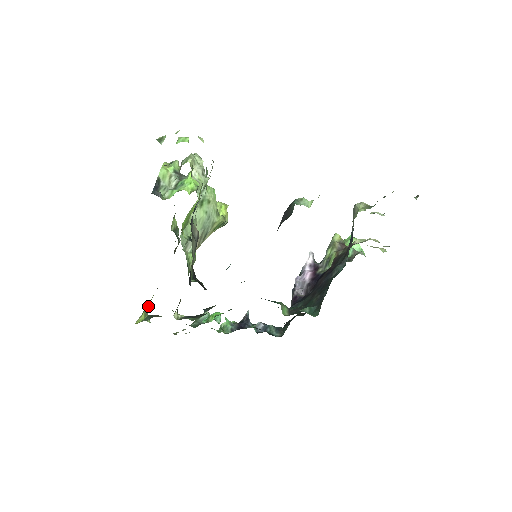
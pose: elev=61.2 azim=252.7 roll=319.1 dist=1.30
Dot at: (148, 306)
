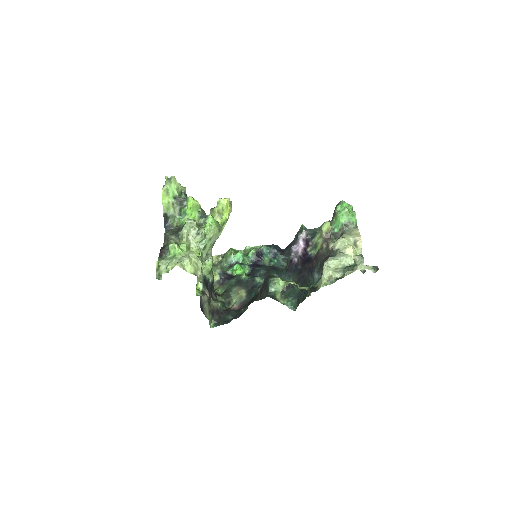
Dot at: occluded
